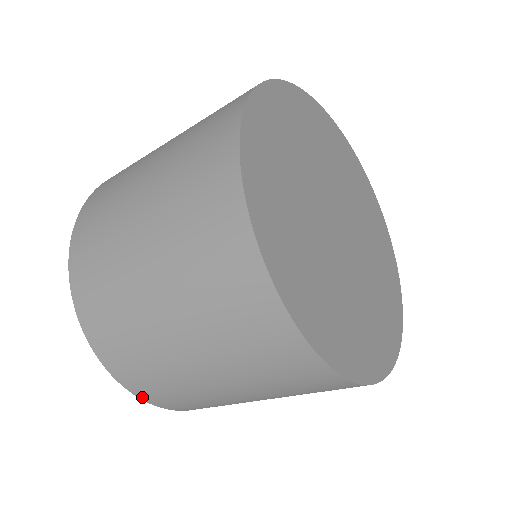
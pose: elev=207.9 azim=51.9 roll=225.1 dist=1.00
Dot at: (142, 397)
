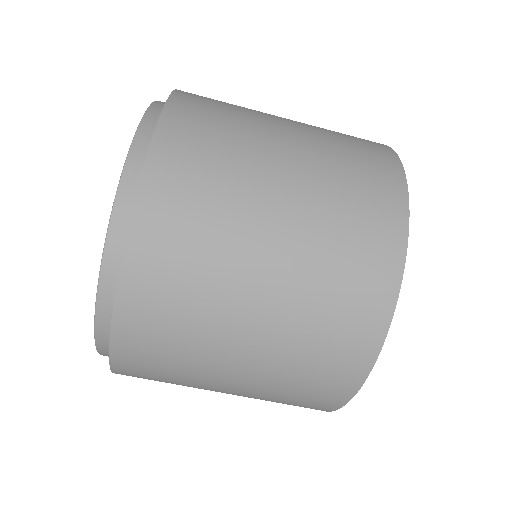
Dot at: (145, 187)
